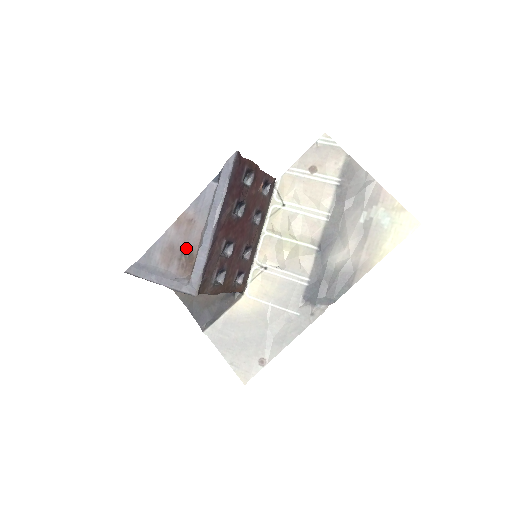
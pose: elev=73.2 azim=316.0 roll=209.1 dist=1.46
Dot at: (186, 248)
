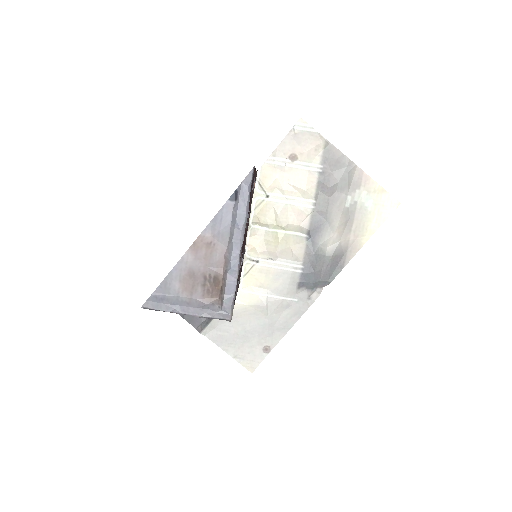
Dot at: (209, 273)
